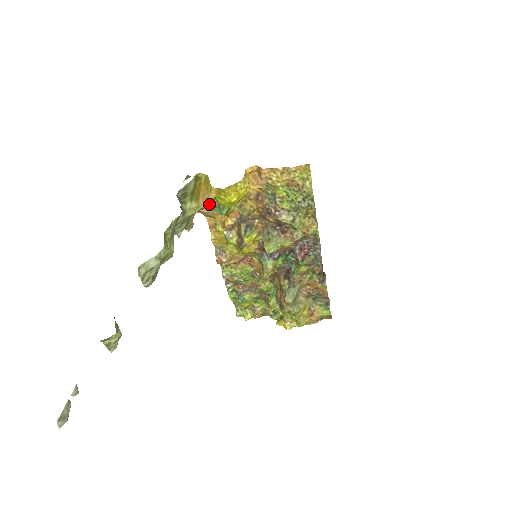
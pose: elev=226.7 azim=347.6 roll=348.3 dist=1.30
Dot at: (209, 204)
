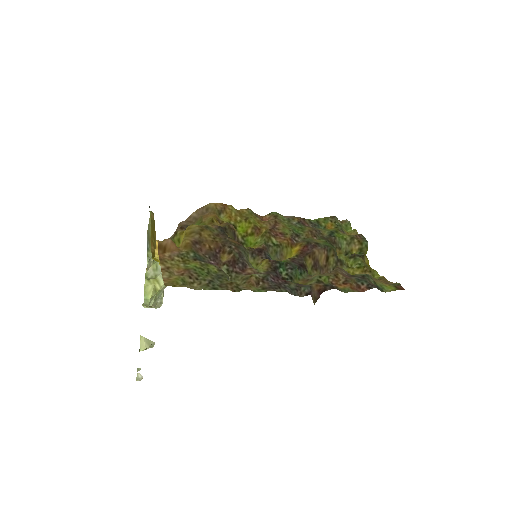
Dot at: (183, 224)
